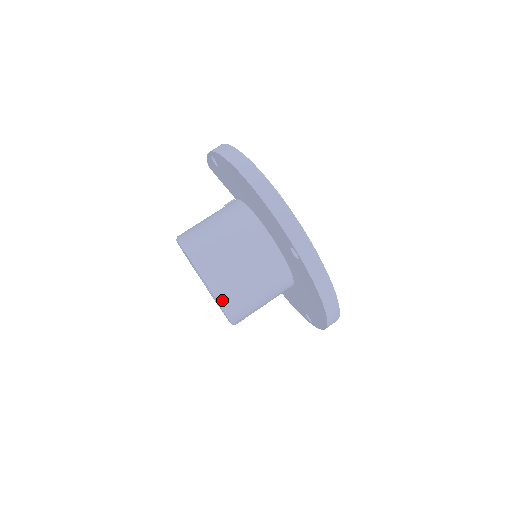
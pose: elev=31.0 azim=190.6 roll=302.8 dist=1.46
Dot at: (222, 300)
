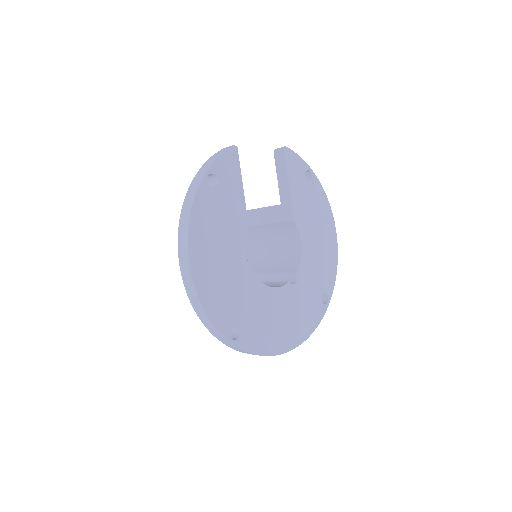
Dot at: occluded
